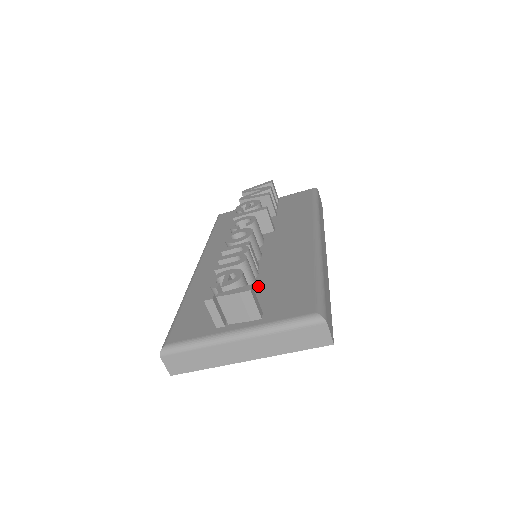
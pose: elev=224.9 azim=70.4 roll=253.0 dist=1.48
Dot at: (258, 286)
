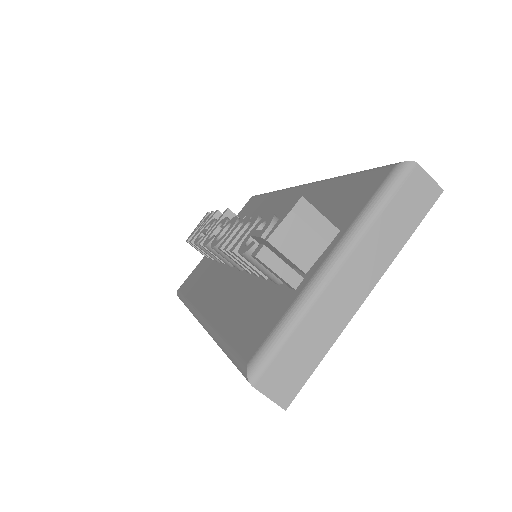
Dot at: occluded
